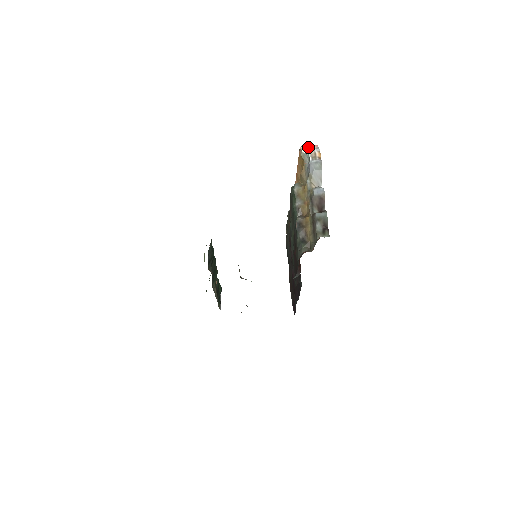
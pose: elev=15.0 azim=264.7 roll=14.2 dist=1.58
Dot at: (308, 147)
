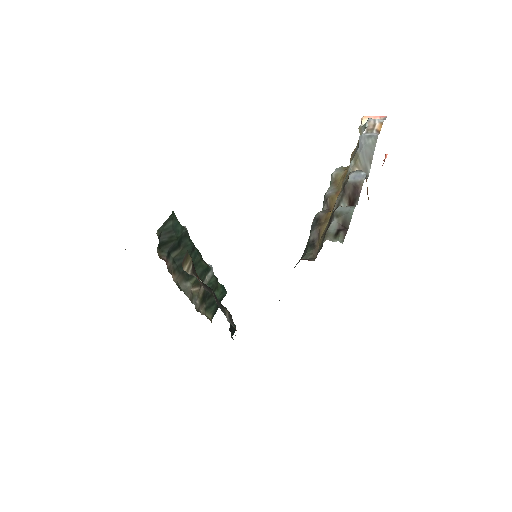
Dot at: (372, 118)
